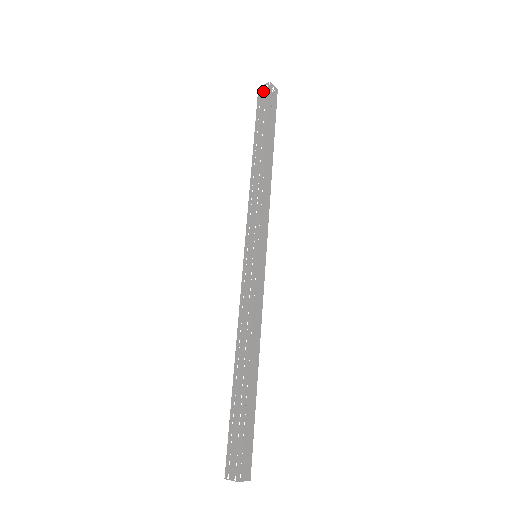
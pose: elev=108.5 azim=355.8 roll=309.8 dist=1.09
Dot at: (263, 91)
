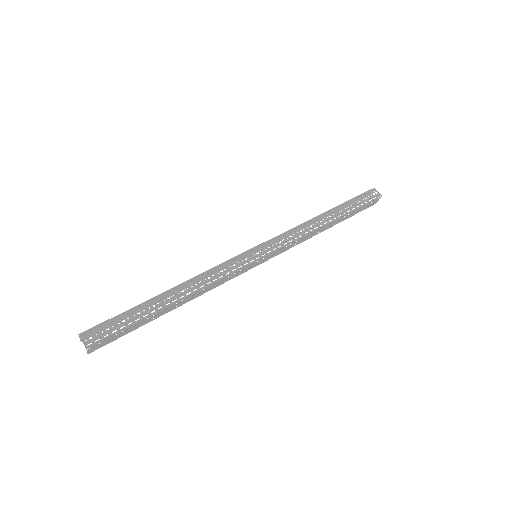
Dot at: occluded
